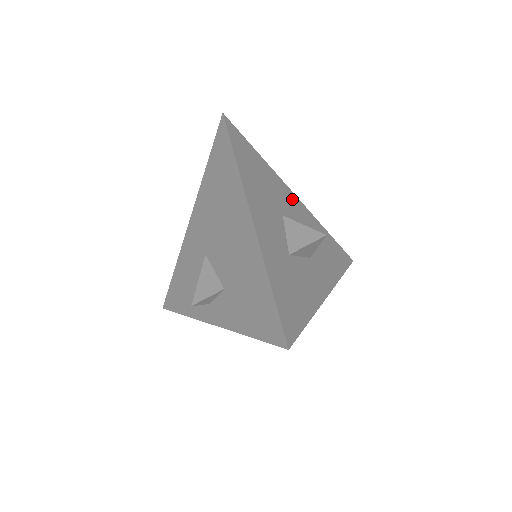
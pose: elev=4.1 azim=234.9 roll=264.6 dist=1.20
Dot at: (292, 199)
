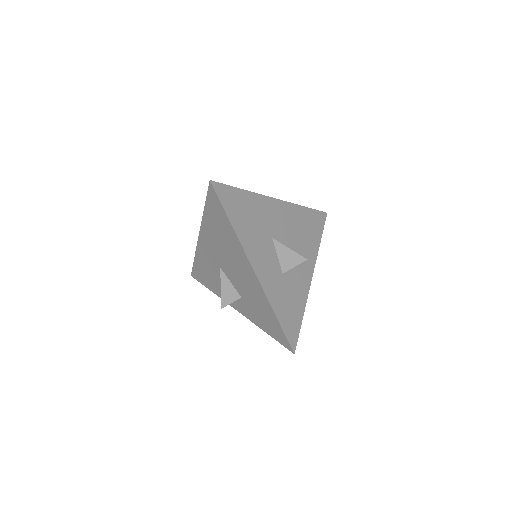
Dot at: (275, 208)
